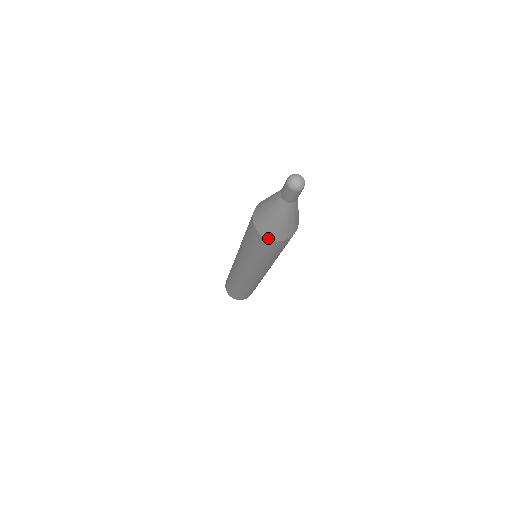
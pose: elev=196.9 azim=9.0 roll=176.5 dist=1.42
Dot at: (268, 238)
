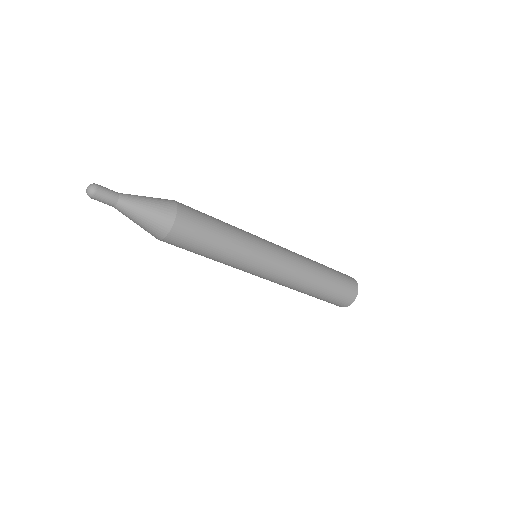
Dot at: (157, 238)
